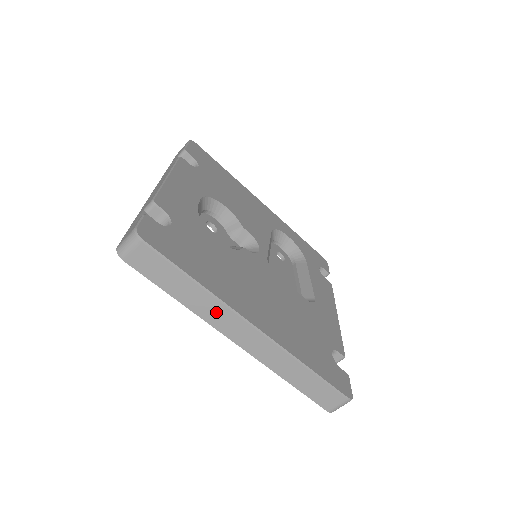
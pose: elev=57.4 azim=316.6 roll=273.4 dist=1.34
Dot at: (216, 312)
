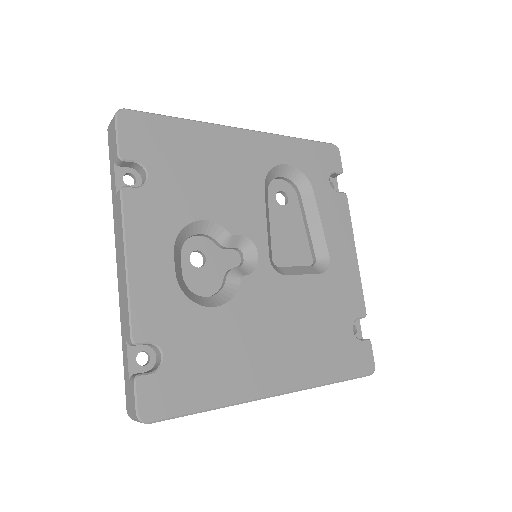
Dot at: occluded
